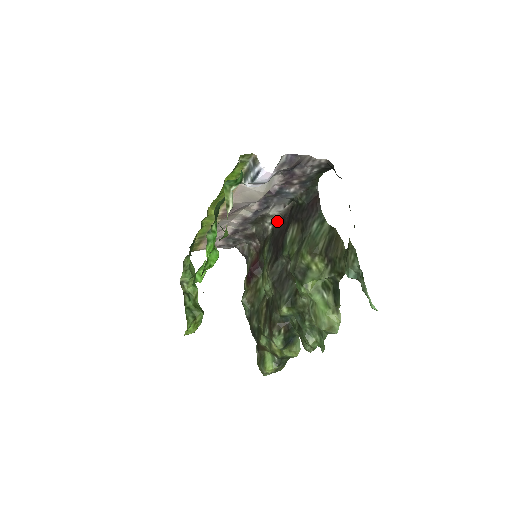
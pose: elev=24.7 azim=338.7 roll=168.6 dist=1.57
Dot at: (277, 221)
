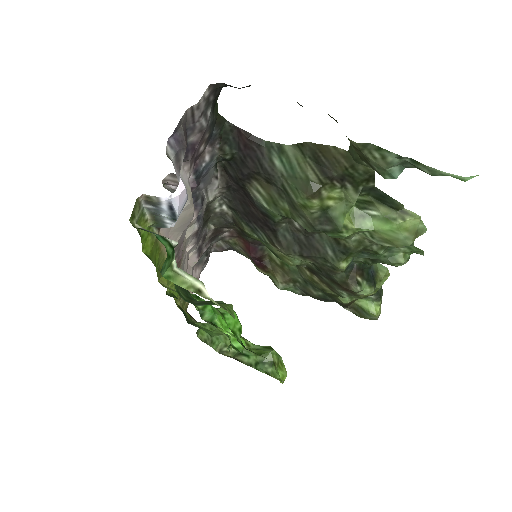
Dot at: (225, 197)
